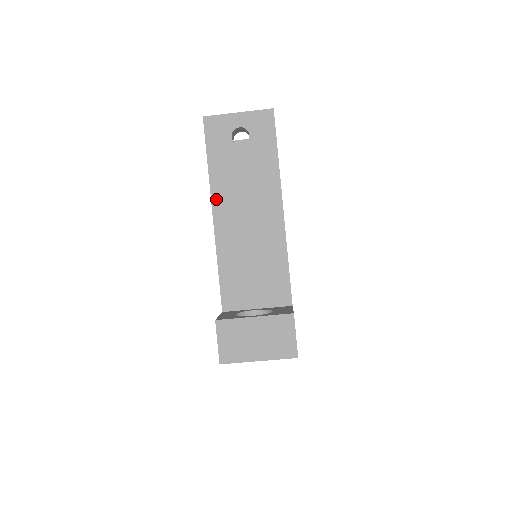
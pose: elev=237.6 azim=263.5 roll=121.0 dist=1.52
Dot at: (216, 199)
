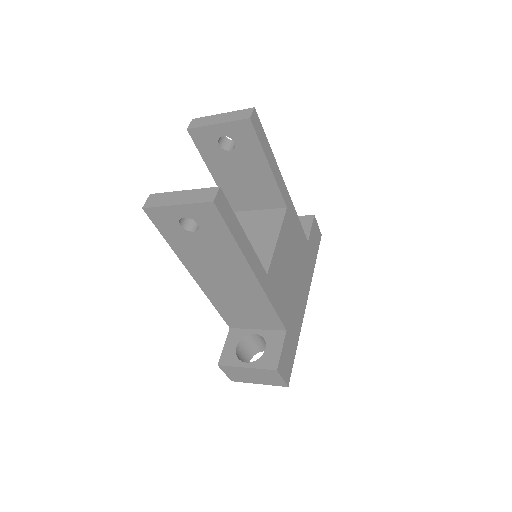
Dot at: (190, 268)
